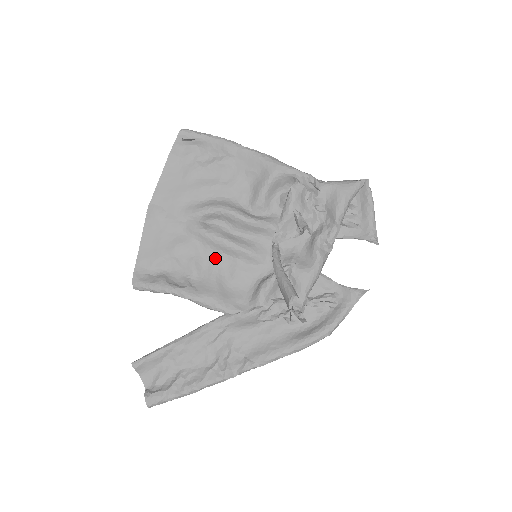
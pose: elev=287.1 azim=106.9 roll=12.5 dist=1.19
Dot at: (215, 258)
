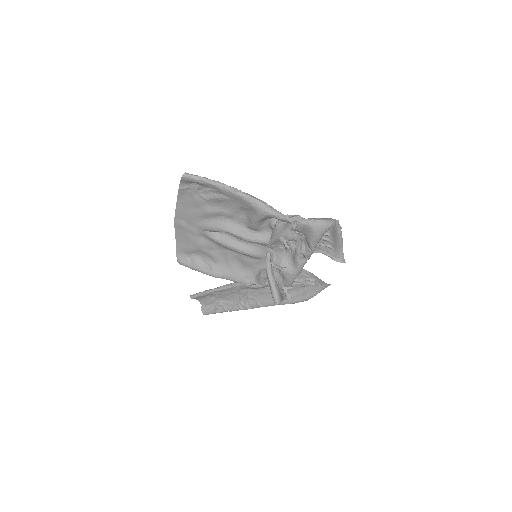
Dot at: (228, 253)
